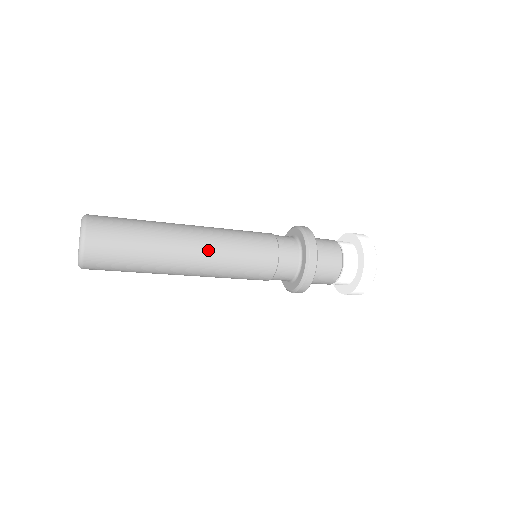
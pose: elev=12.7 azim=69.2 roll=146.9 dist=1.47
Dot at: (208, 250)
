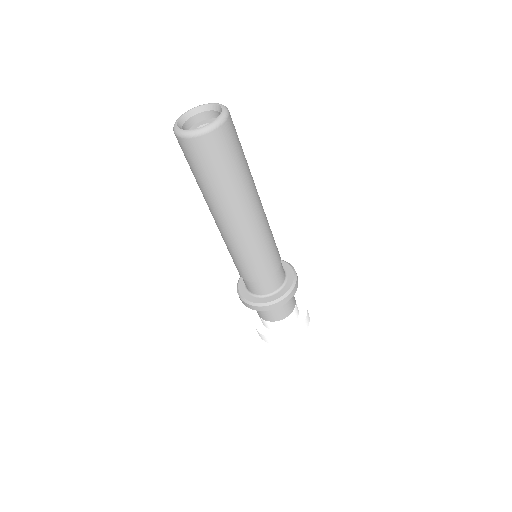
Dot at: (264, 213)
